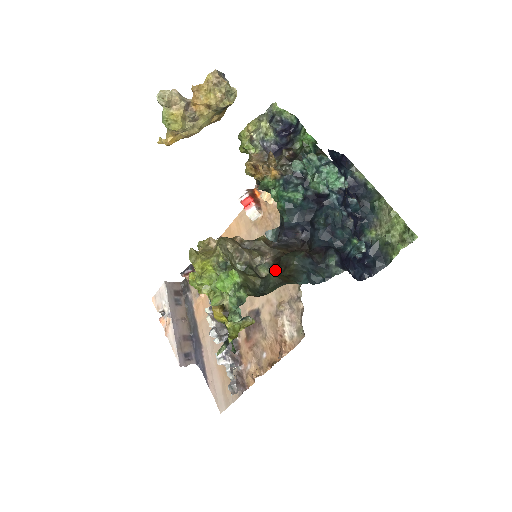
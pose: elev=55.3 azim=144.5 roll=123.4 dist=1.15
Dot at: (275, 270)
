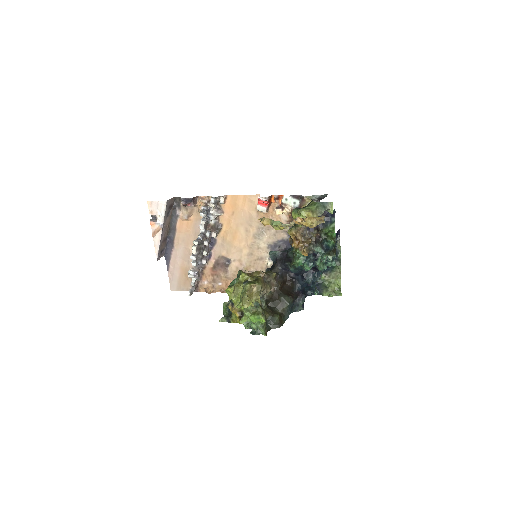
Dot at: (280, 316)
